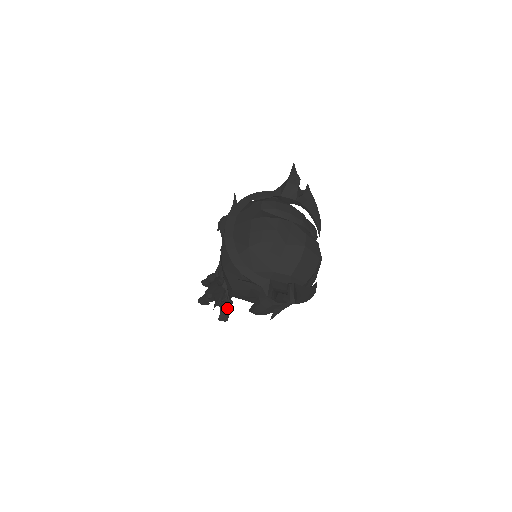
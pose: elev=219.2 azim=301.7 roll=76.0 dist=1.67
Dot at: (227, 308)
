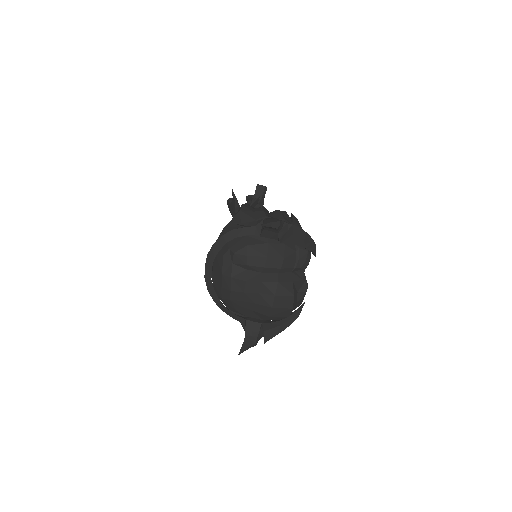
Dot at: occluded
